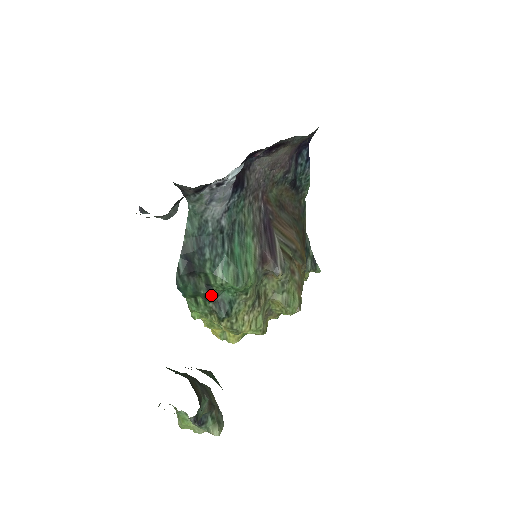
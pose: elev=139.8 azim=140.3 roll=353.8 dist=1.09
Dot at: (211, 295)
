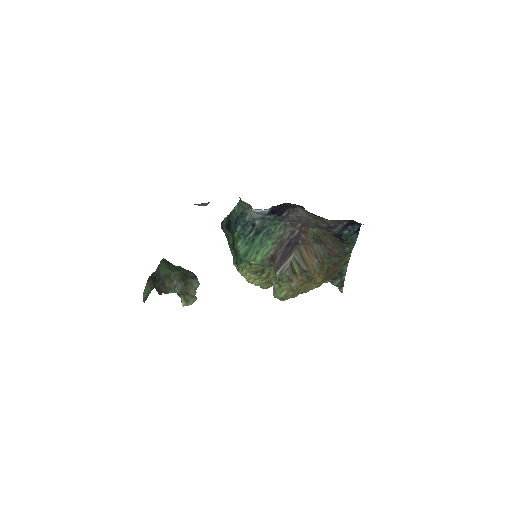
Dot at: (233, 247)
